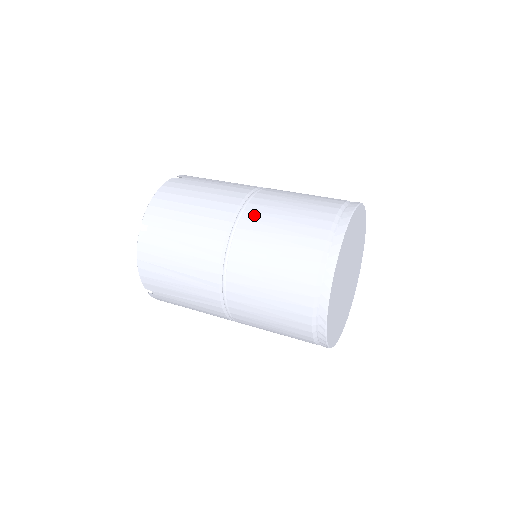
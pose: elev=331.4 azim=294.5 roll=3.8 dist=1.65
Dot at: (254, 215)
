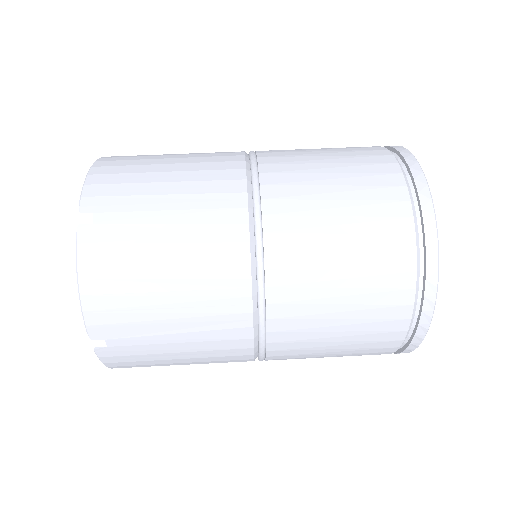
Dot at: (278, 166)
